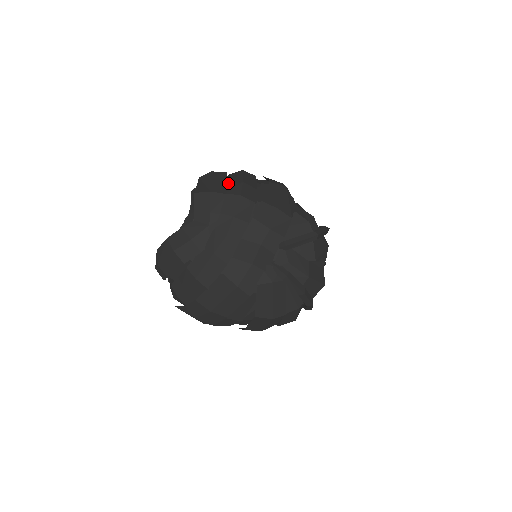
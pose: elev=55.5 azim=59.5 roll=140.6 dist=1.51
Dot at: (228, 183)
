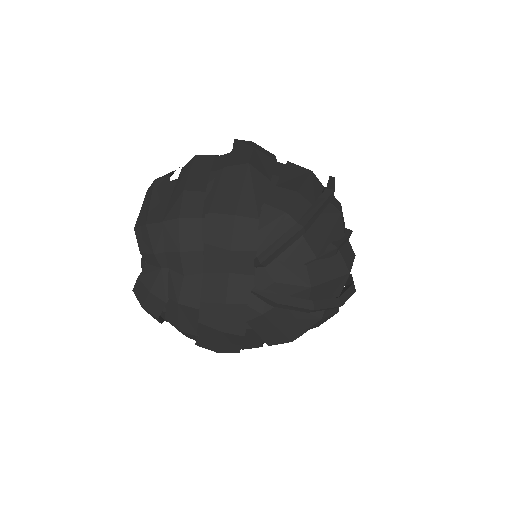
Dot at: occluded
